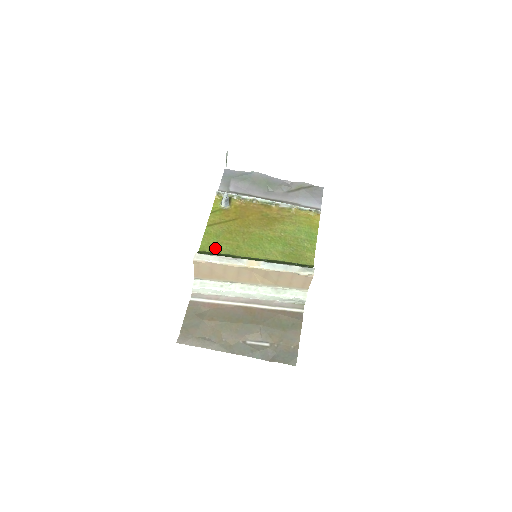
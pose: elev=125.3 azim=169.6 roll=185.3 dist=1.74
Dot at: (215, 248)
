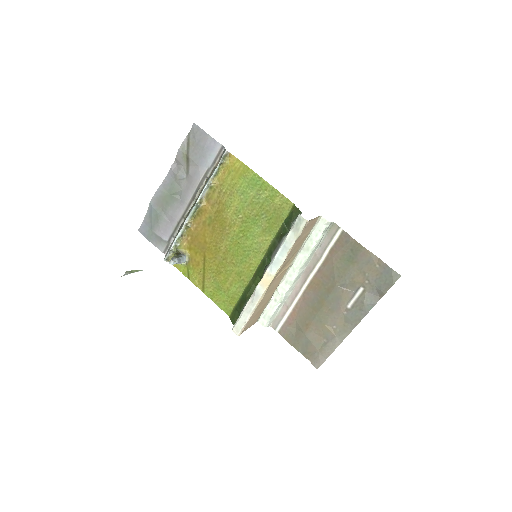
Dot at: (232, 299)
